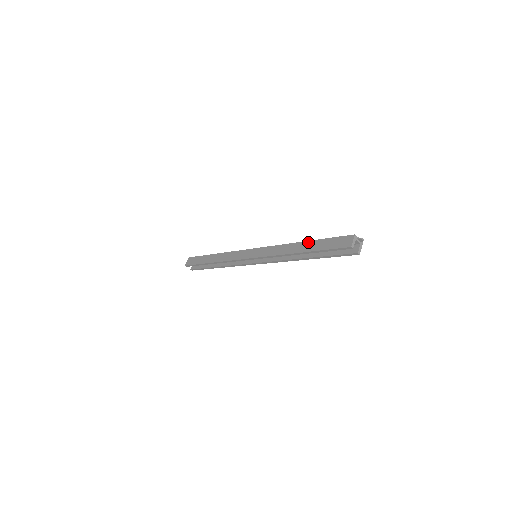
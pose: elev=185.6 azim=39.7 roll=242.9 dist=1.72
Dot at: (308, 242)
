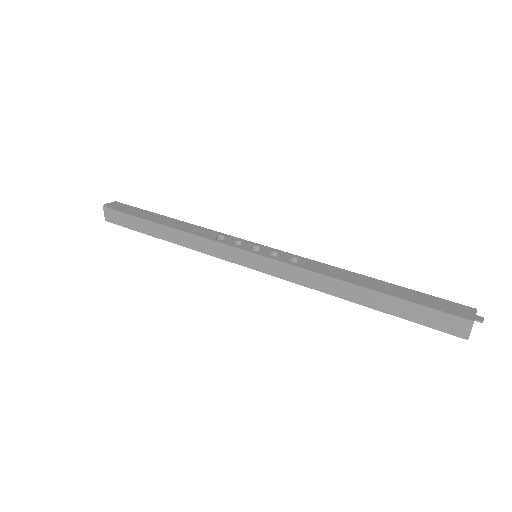
Dot at: (373, 293)
